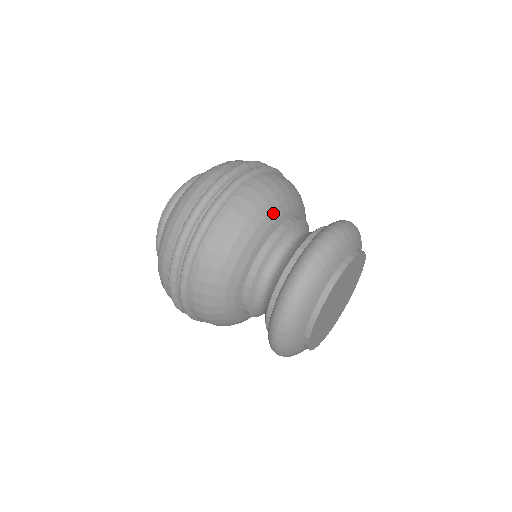
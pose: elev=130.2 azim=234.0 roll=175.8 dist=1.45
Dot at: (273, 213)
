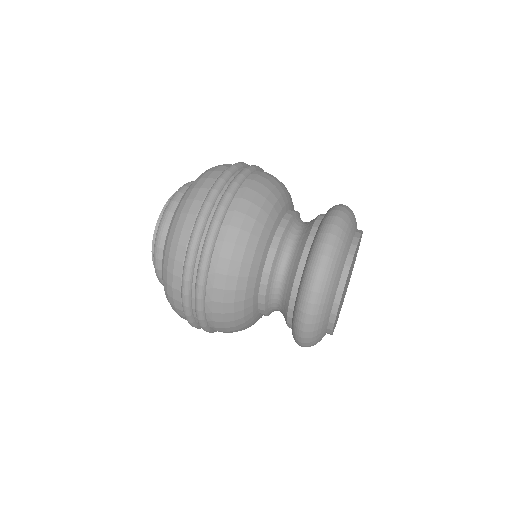
Dot at: (290, 196)
